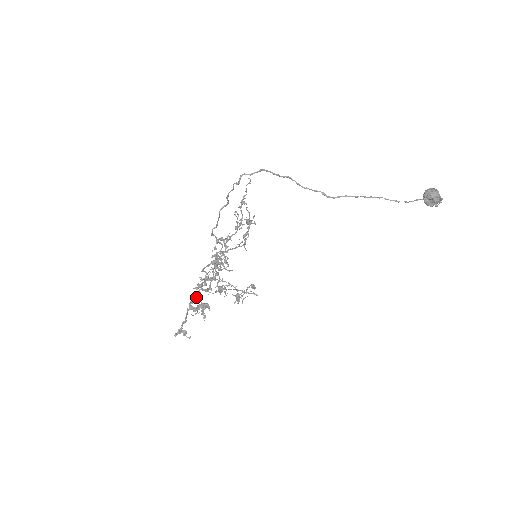
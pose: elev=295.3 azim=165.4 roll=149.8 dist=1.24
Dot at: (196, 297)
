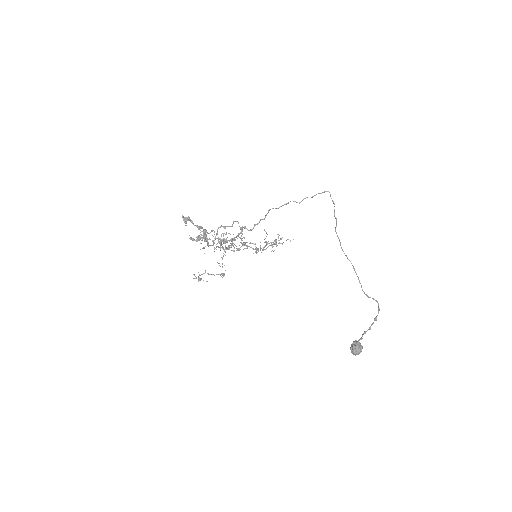
Dot at: occluded
